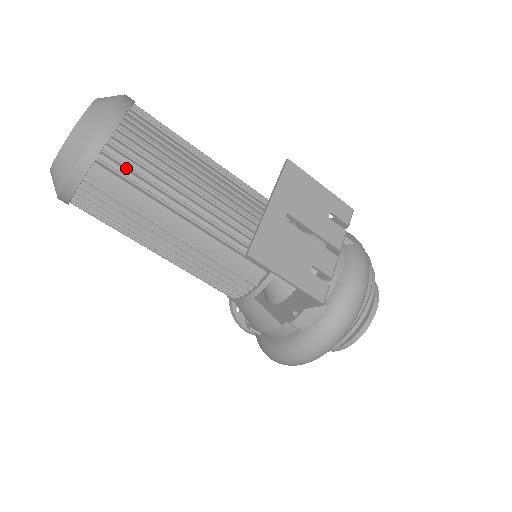
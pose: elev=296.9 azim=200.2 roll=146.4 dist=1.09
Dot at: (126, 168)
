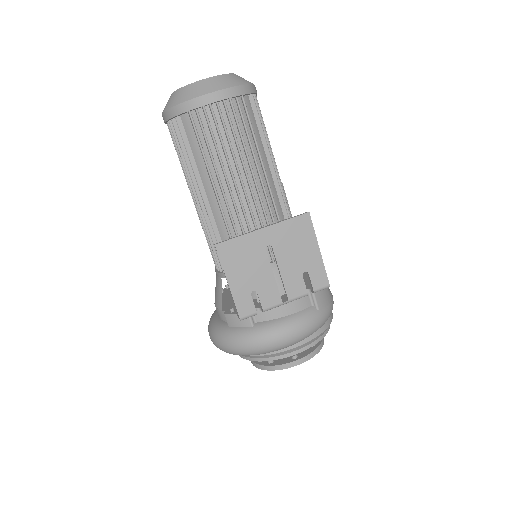
Dot at: (202, 131)
